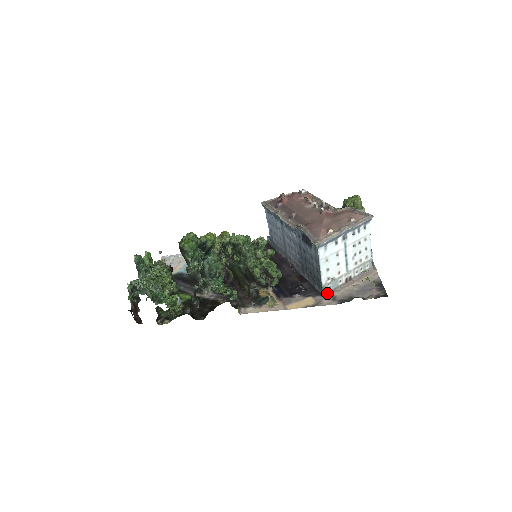
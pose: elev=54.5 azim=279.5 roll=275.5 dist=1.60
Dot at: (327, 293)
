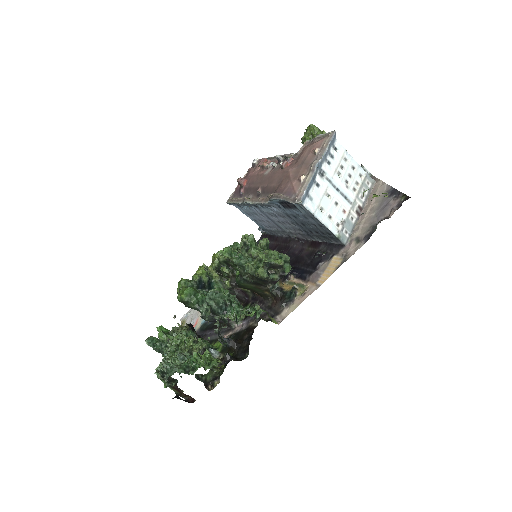
Dot at: (347, 240)
